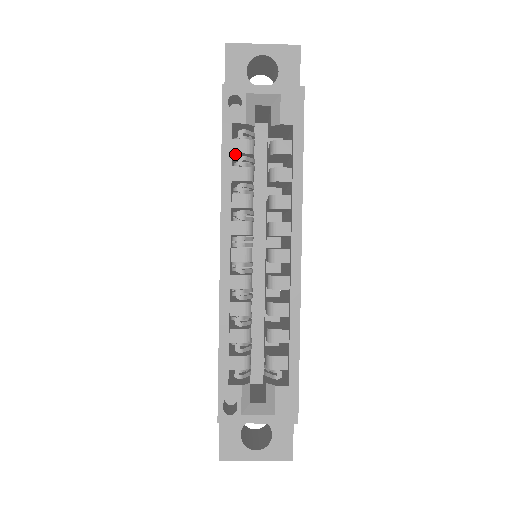
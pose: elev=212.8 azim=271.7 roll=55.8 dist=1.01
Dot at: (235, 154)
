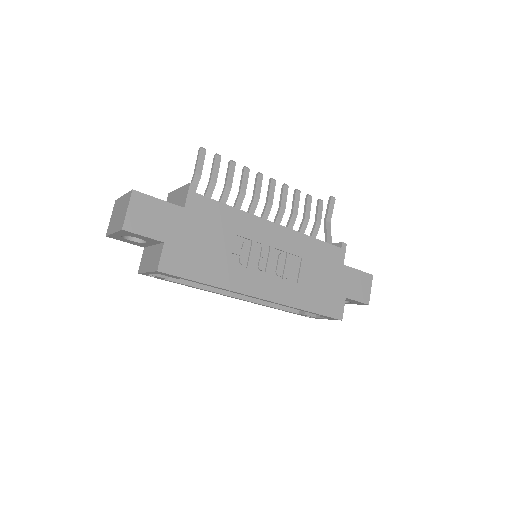
Dot at: occluded
